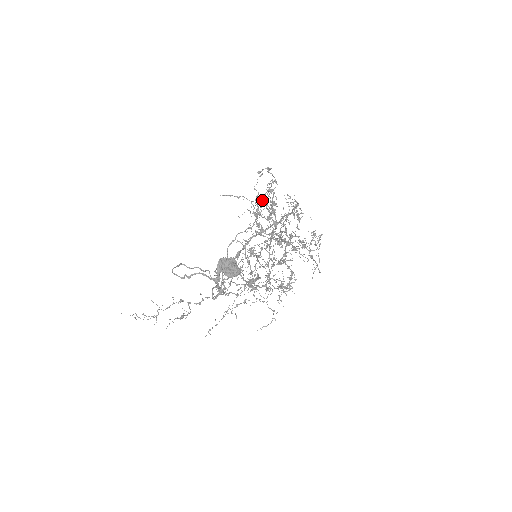
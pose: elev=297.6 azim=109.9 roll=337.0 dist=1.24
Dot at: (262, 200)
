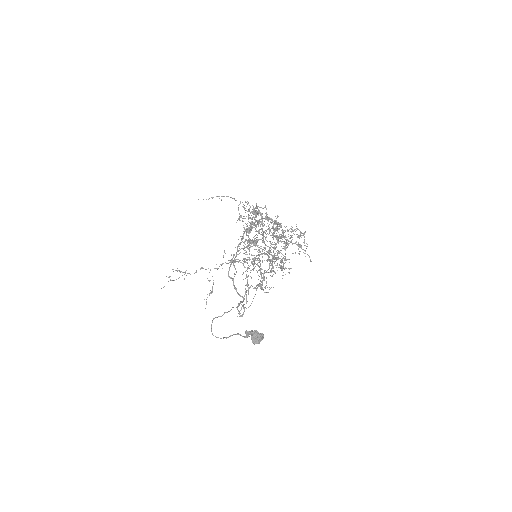
Dot at: (250, 231)
